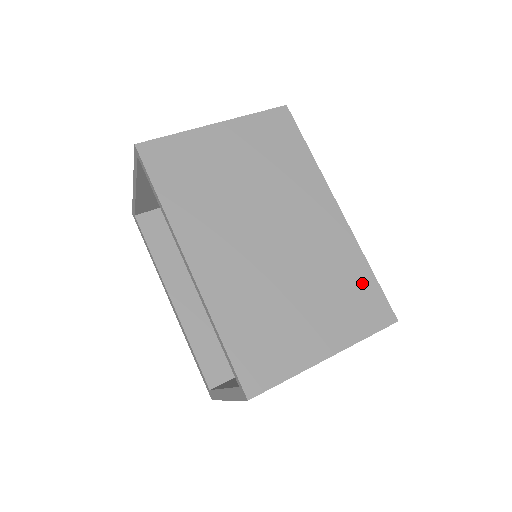
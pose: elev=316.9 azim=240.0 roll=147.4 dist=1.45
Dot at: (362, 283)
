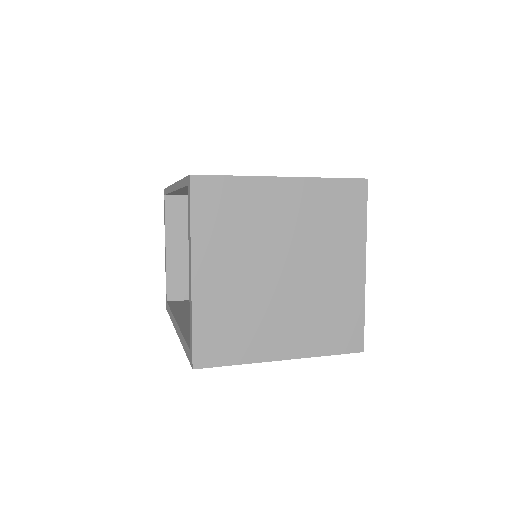
Dot at: occluded
